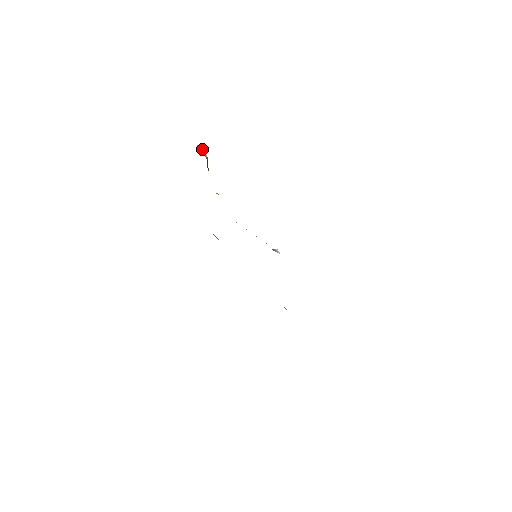
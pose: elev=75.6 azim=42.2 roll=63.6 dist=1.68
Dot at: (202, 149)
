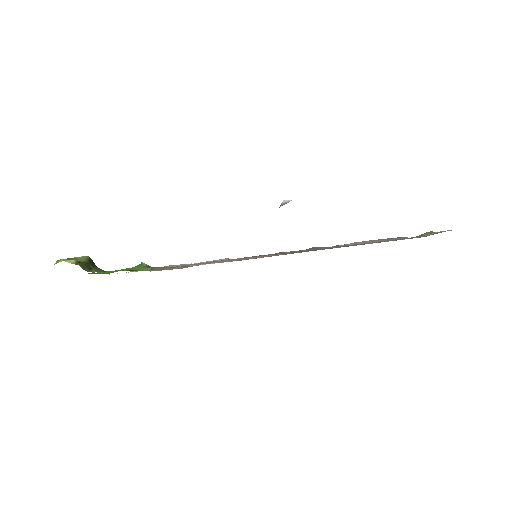
Dot at: occluded
